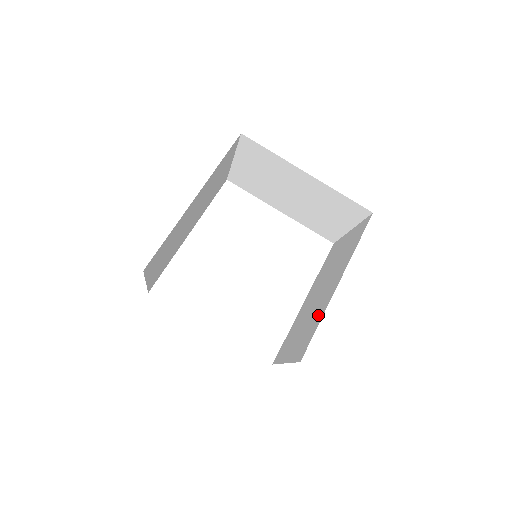
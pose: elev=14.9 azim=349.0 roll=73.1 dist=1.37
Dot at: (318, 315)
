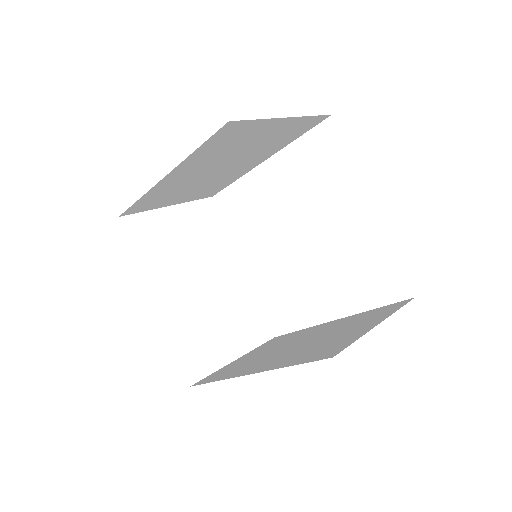
Dot at: (237, 370)
